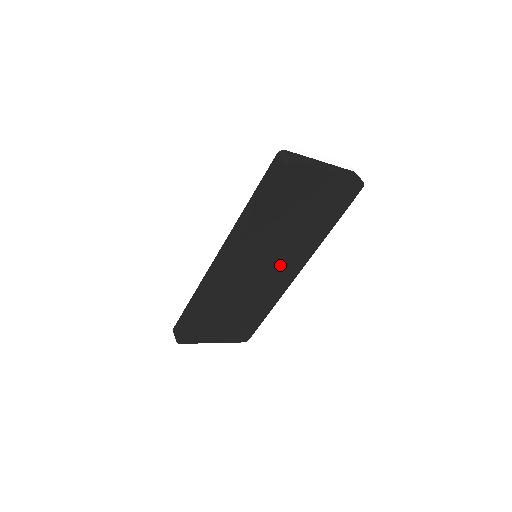
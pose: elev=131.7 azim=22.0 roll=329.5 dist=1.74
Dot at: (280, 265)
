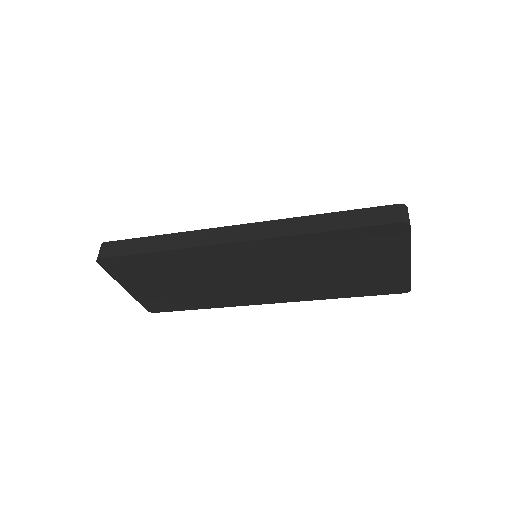
Dot at: (269, 285)
